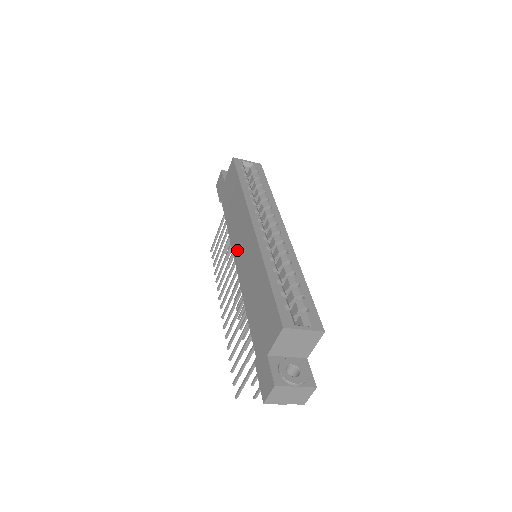
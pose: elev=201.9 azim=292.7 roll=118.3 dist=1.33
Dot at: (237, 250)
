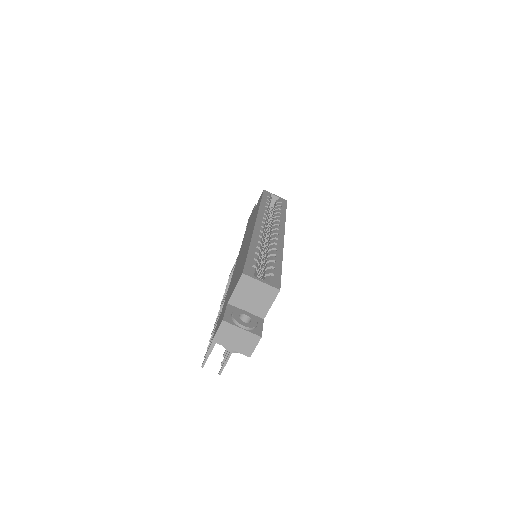
Dot at: (241, 248)
